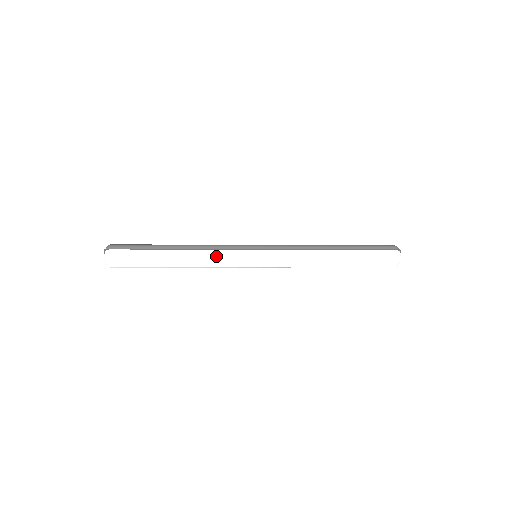
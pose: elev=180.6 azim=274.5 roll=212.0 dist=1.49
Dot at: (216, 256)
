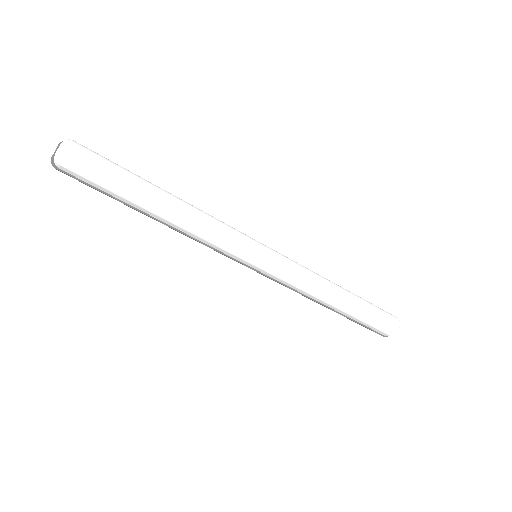
Dot at: occluded
